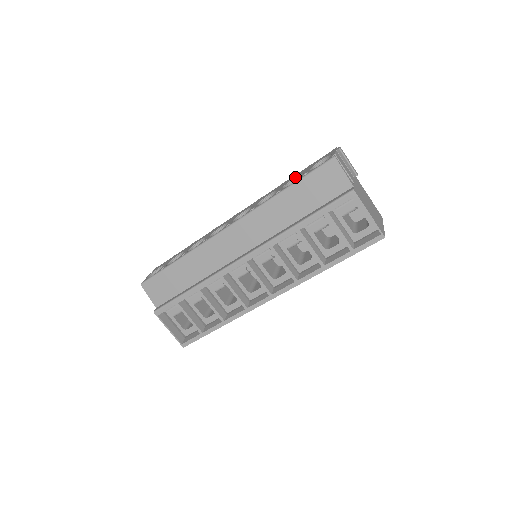
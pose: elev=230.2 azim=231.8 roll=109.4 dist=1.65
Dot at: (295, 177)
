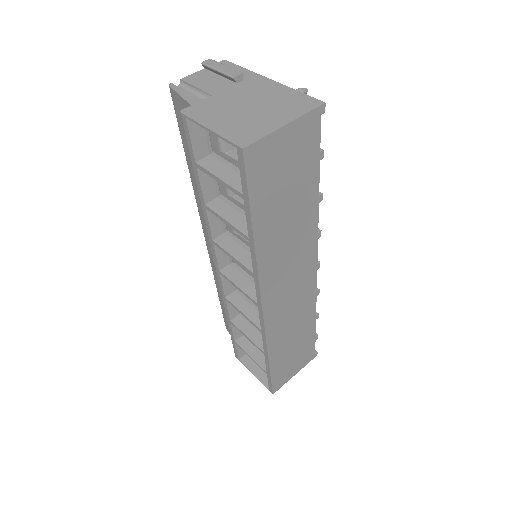
Dot at: occluded
